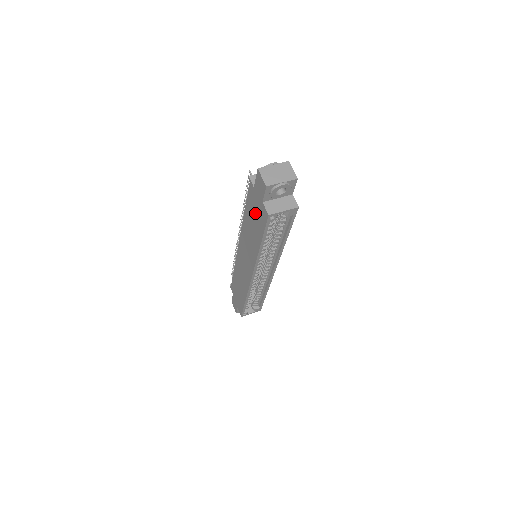
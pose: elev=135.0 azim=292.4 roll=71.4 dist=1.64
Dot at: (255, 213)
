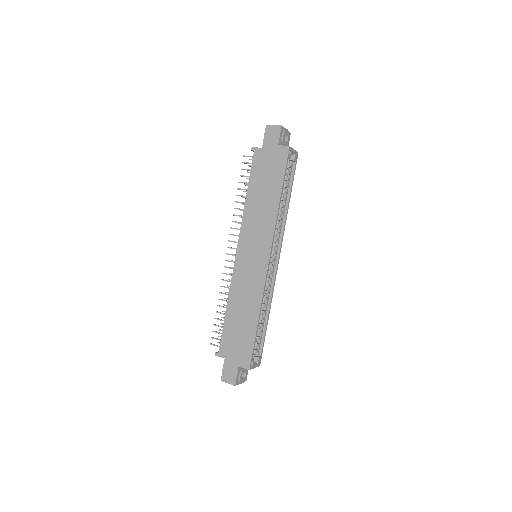
Dot at: (267, 170)
